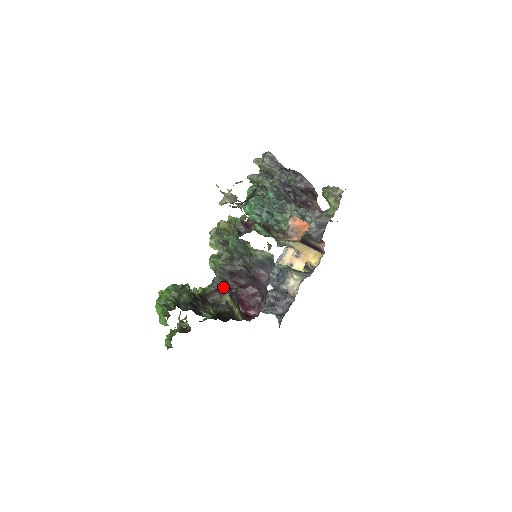
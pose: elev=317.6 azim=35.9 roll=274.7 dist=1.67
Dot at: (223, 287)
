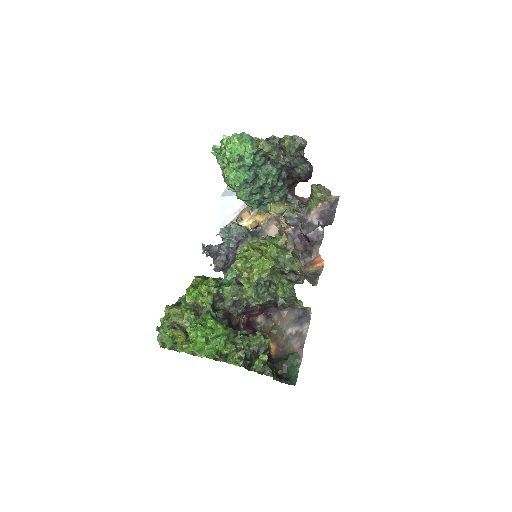
Dot at: (245, 309)
